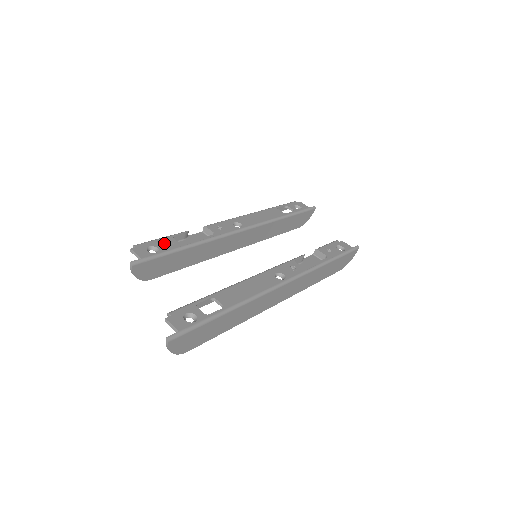
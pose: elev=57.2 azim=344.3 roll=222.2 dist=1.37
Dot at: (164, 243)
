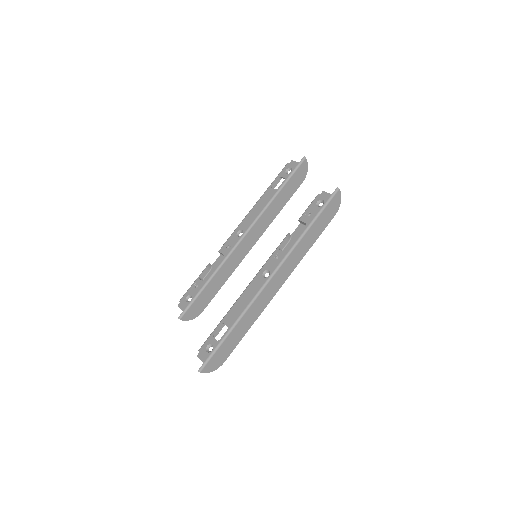
Dot at: (194, 288)
